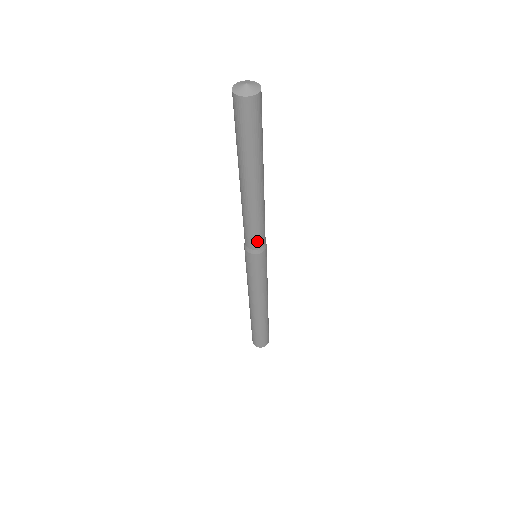
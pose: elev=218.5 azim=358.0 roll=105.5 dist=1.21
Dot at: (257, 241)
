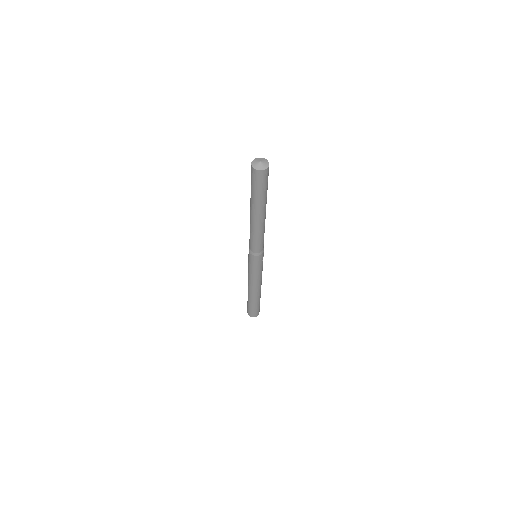
Dot at: (254, 247)
